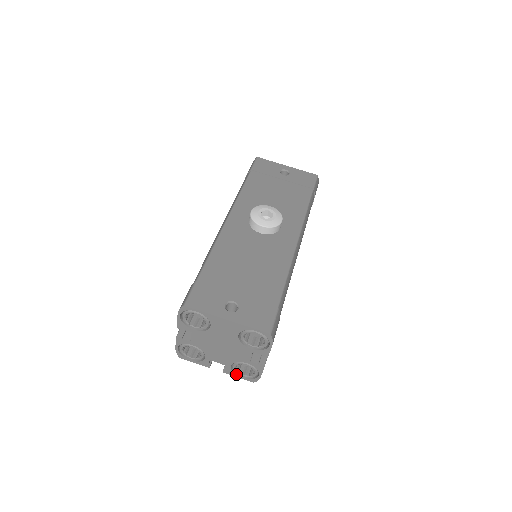
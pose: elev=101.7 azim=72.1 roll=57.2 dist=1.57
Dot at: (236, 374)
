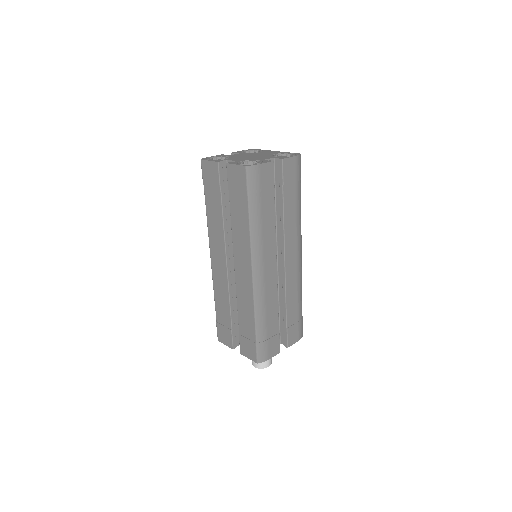
Dot at: (237, 164)
